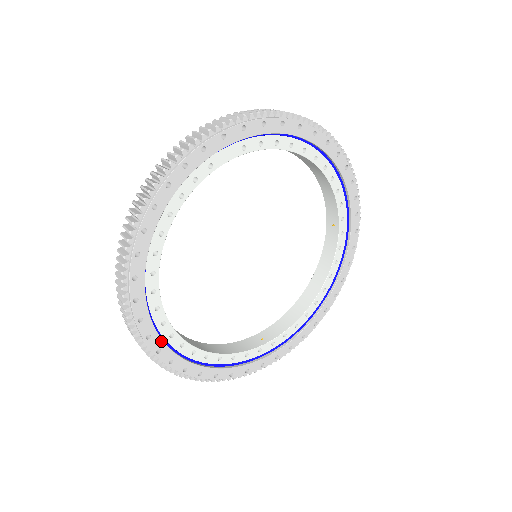
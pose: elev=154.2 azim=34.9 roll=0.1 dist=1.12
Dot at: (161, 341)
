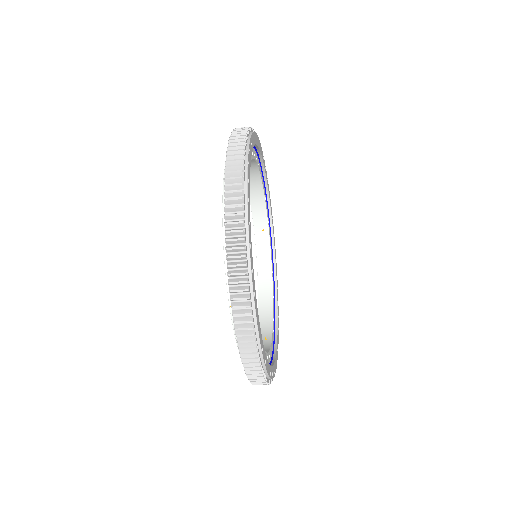
Dot at: (251, 155)
